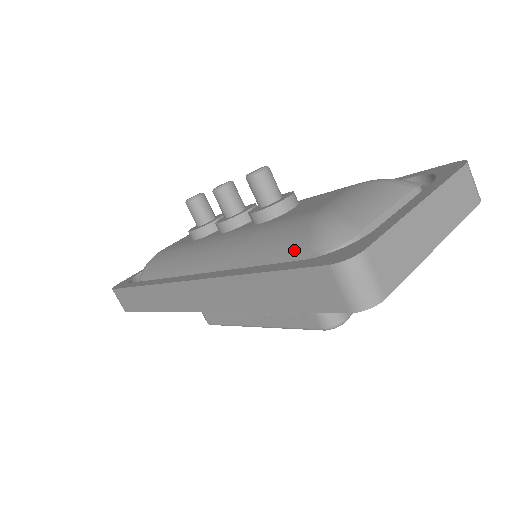
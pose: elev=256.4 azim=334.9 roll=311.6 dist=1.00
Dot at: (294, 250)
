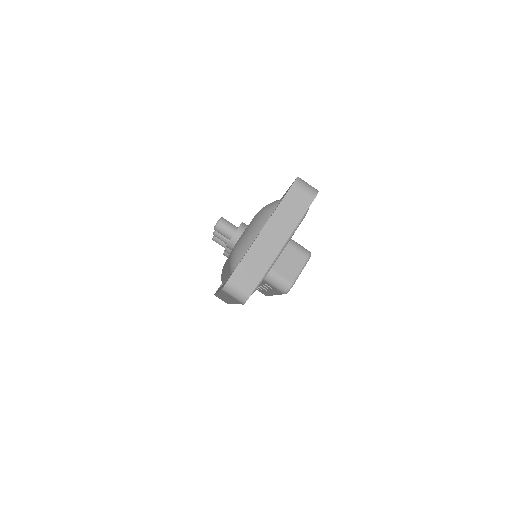
Dot at: occluded
